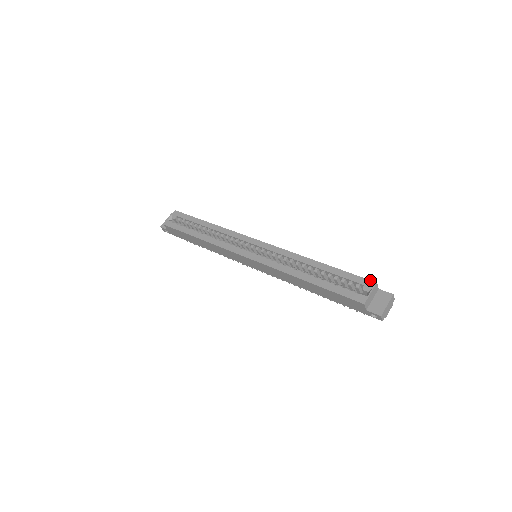
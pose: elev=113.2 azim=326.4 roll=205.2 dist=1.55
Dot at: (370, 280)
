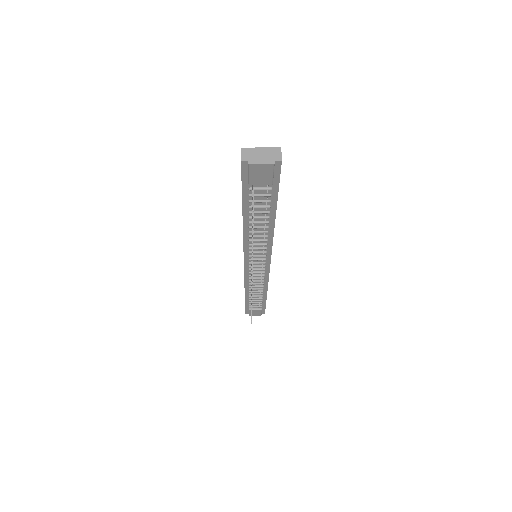
Dot at: occluded
